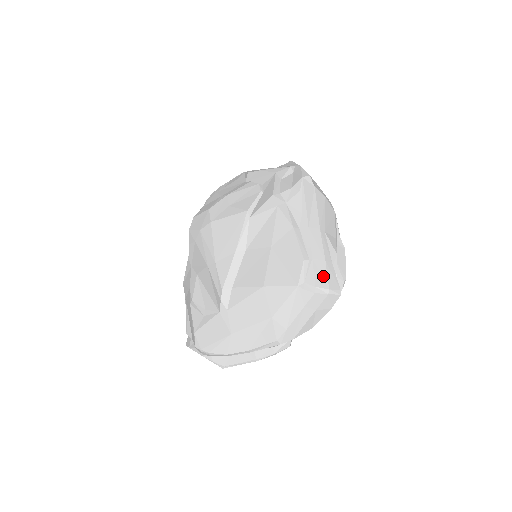
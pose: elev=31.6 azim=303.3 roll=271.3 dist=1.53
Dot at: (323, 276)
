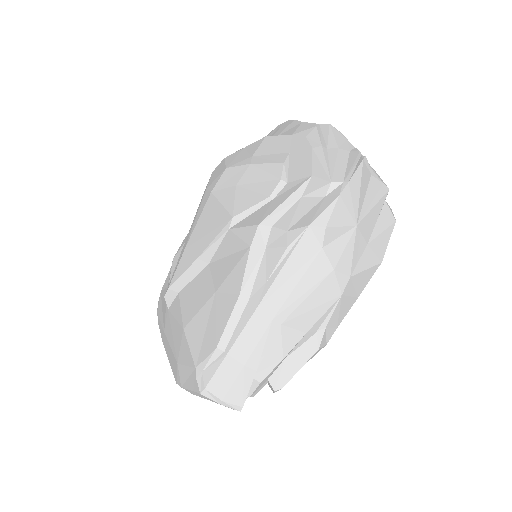
Dot at: (226, 382)
